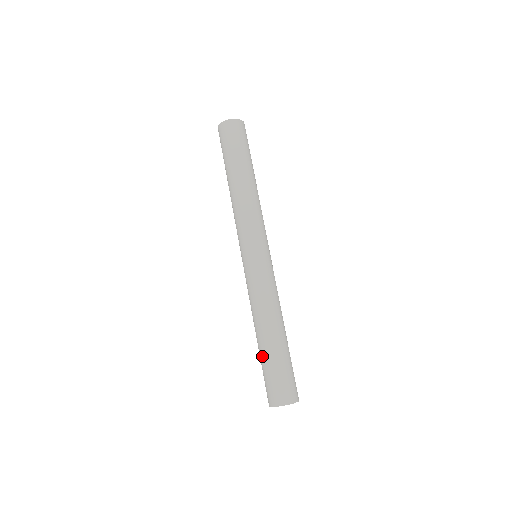
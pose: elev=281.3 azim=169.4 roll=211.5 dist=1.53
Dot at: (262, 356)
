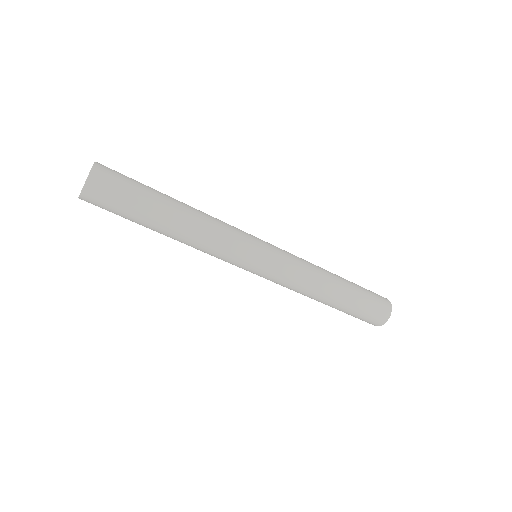
Dot at: (344, 310)
